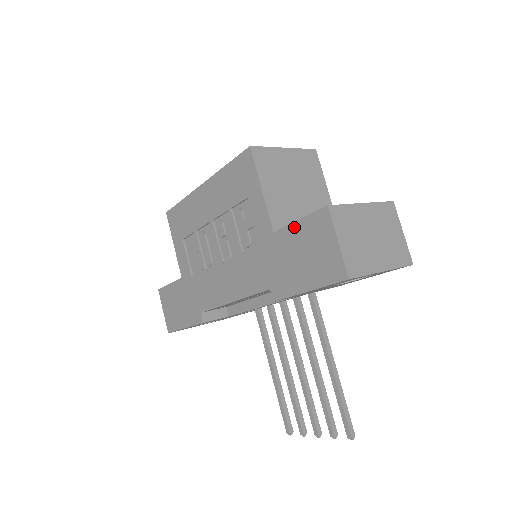
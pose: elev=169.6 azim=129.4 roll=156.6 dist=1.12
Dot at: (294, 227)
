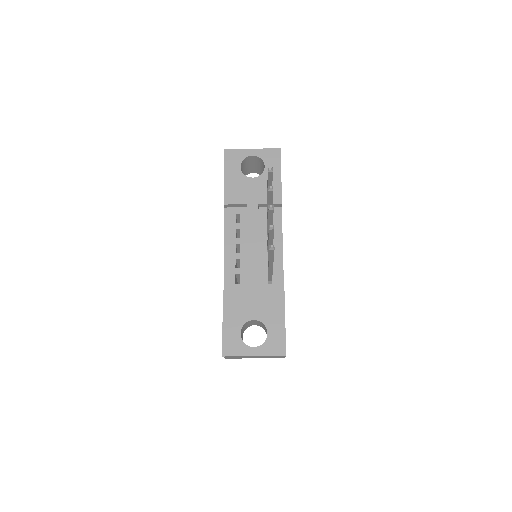
Dot at: occluded
